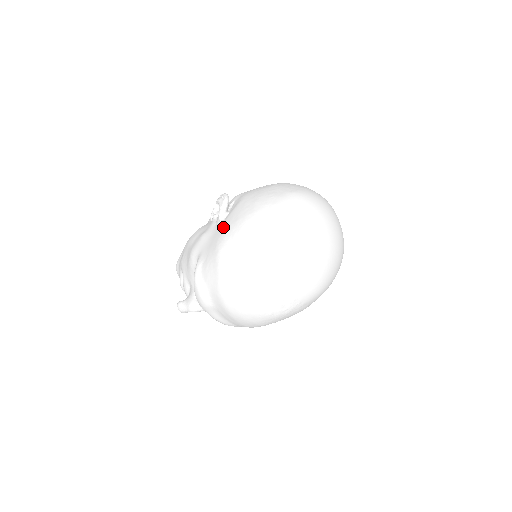
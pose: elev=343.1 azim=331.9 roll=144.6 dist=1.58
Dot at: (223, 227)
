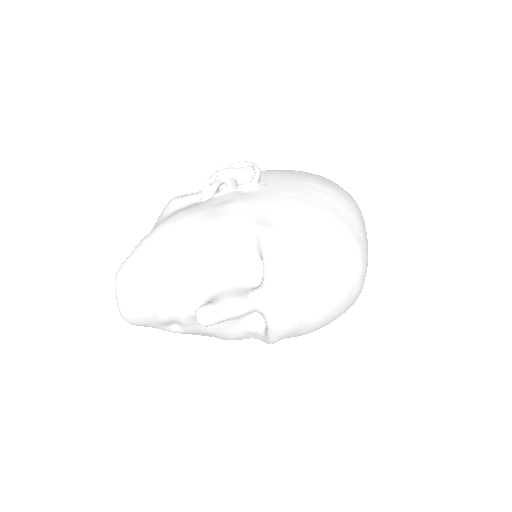
Dot at: (280, 187)
